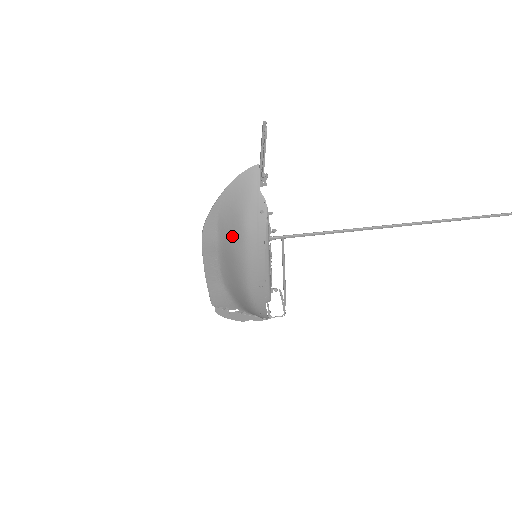
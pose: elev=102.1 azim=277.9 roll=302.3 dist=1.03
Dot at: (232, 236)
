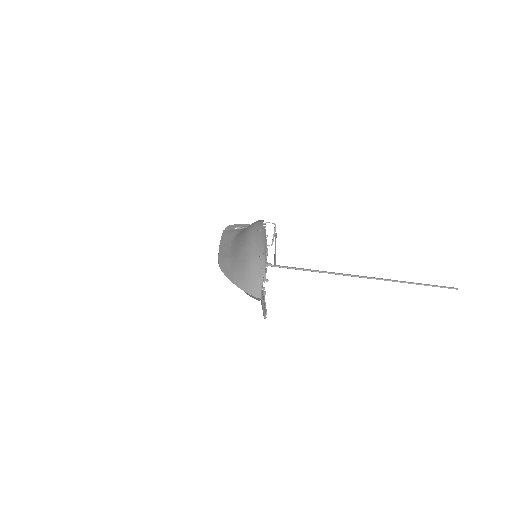
Dot at: occluded
